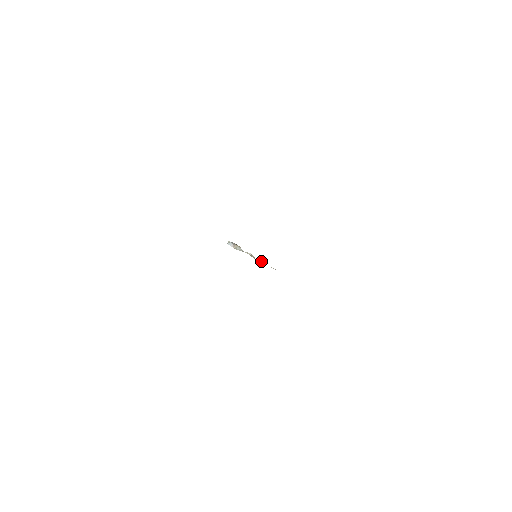
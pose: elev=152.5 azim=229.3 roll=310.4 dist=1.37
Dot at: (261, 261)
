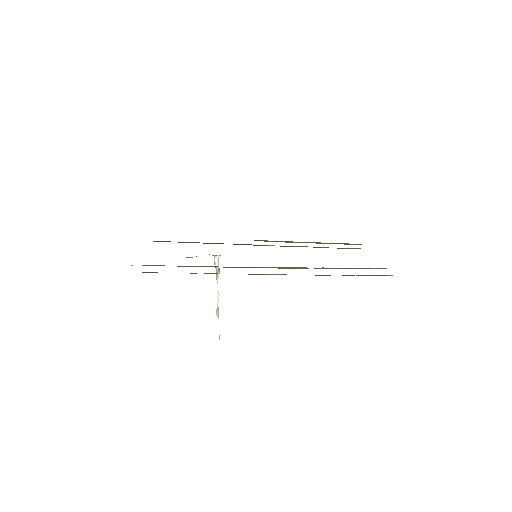
Dot at: (218, 317)
